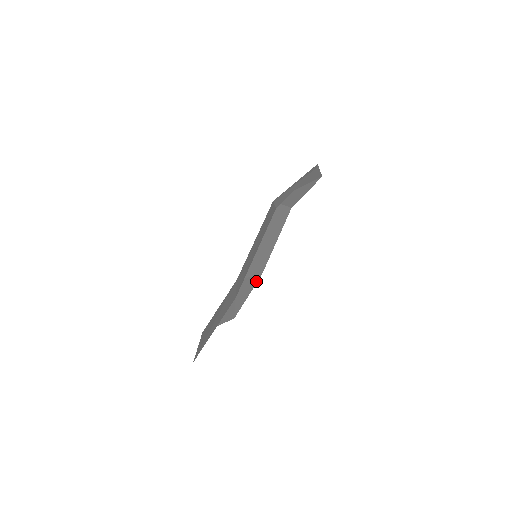
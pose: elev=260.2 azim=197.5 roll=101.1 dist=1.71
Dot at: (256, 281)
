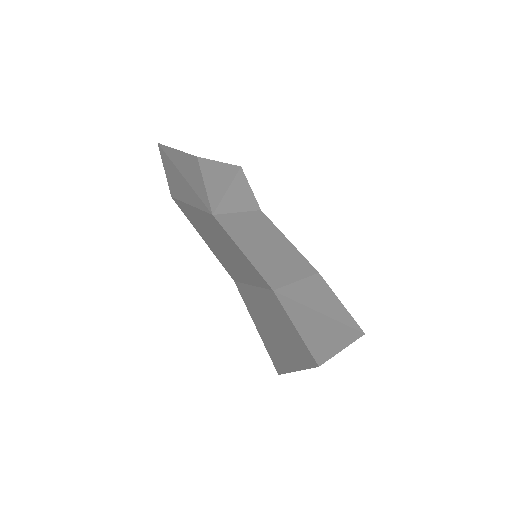
Dot at: (322, 282)
